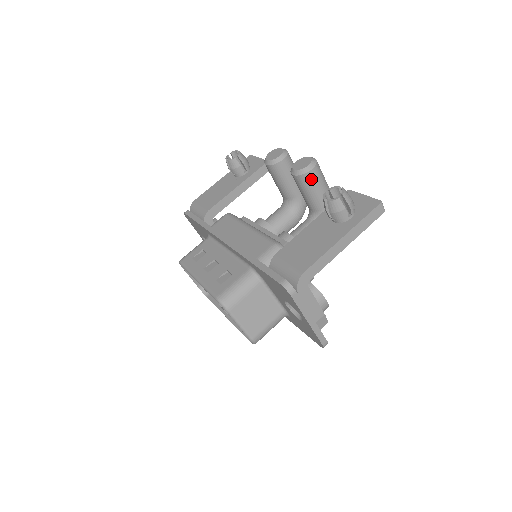
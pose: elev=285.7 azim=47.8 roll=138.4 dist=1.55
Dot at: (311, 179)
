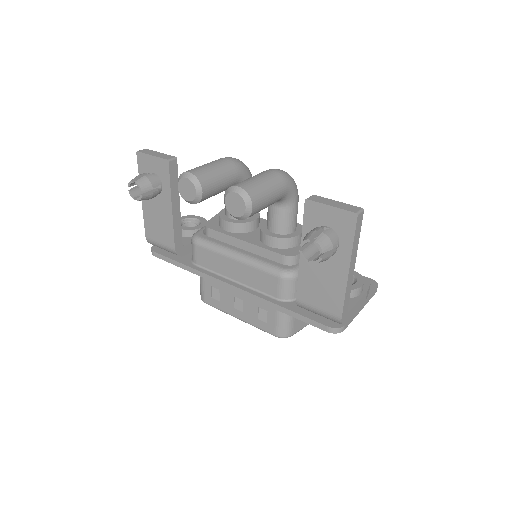
Dot at: (257, 210)
